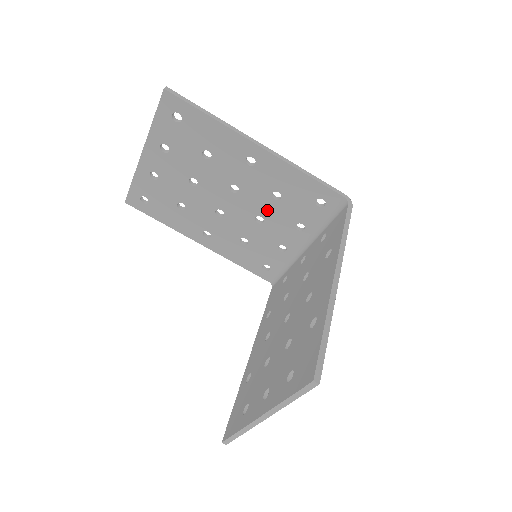
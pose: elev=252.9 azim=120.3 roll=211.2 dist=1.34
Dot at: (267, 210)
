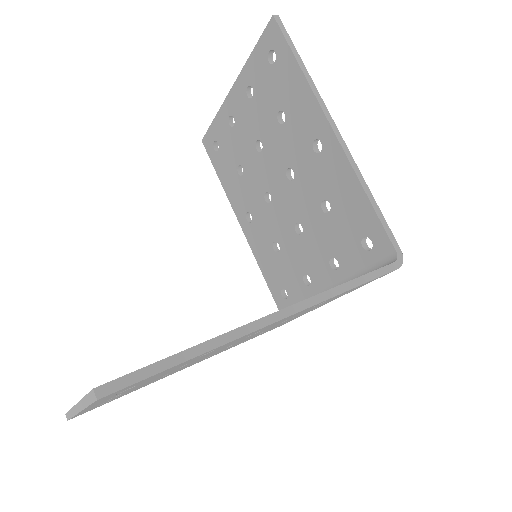
Dot at: (310, 220)
